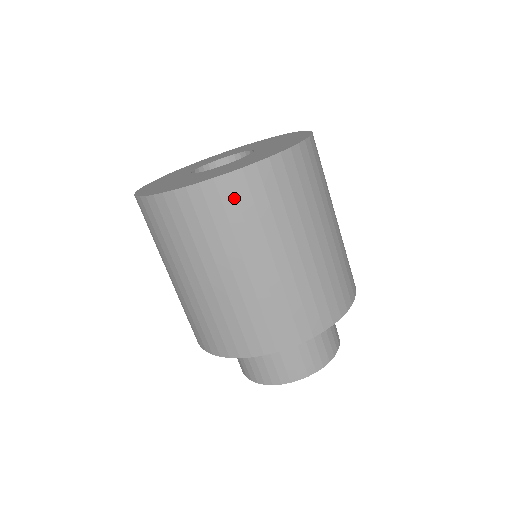
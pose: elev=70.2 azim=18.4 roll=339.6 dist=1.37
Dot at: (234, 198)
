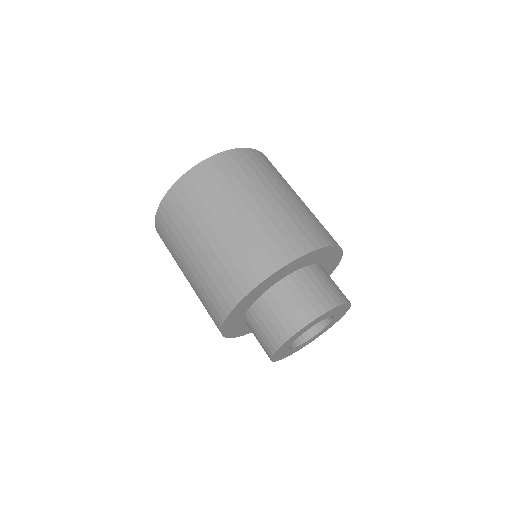
Dot at: (250, 159)
